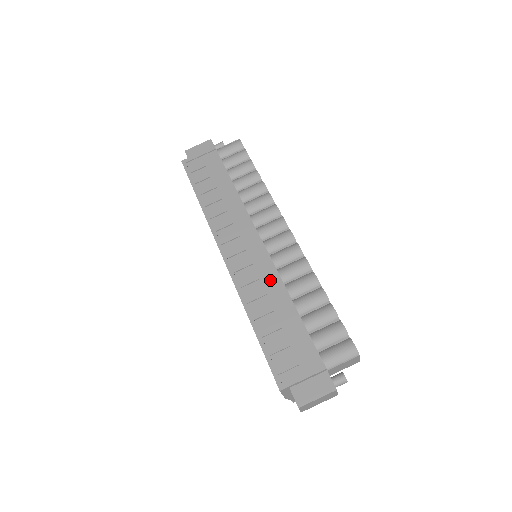
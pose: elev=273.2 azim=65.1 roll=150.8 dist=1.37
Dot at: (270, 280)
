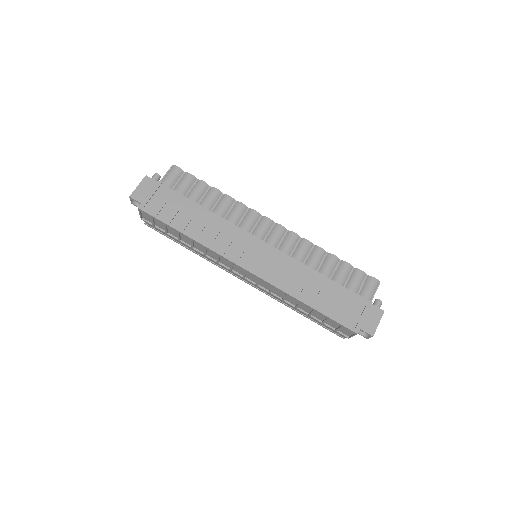
Dot at: (295, 268)
